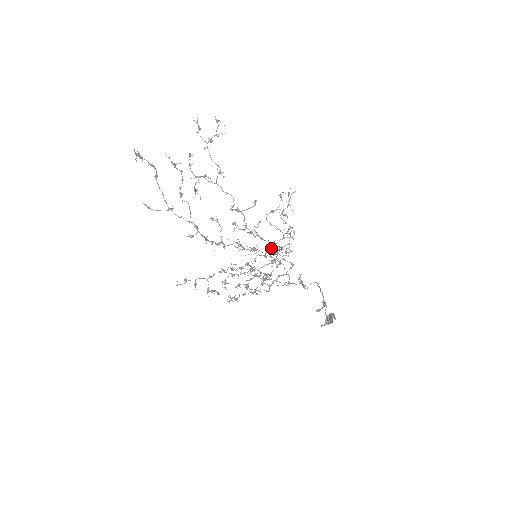
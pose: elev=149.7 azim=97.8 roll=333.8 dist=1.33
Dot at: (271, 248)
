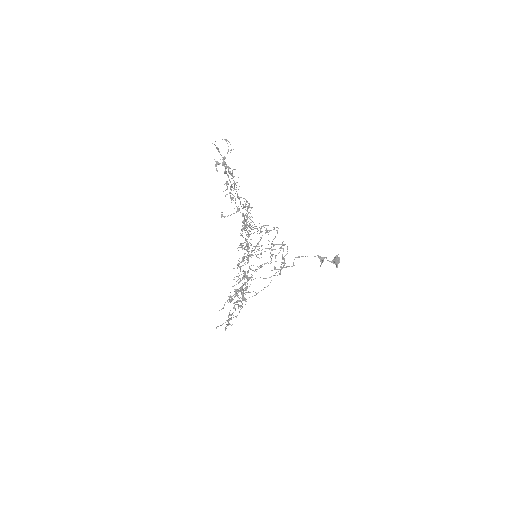
Dot at: occluded
